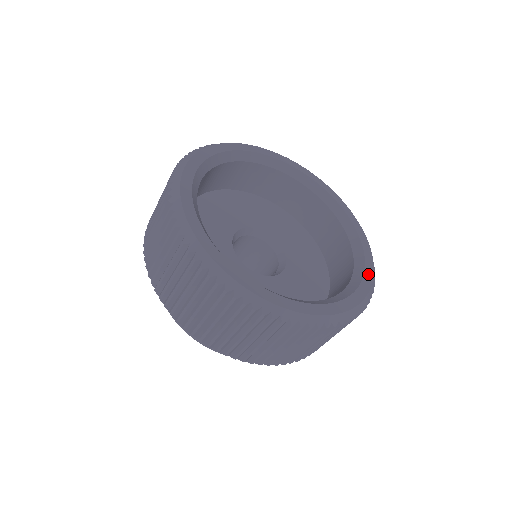
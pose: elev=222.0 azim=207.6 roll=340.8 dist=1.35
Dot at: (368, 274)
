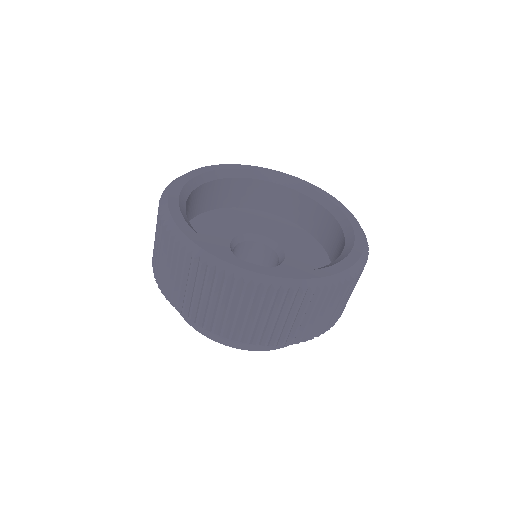
Dot at: (317, 273)
